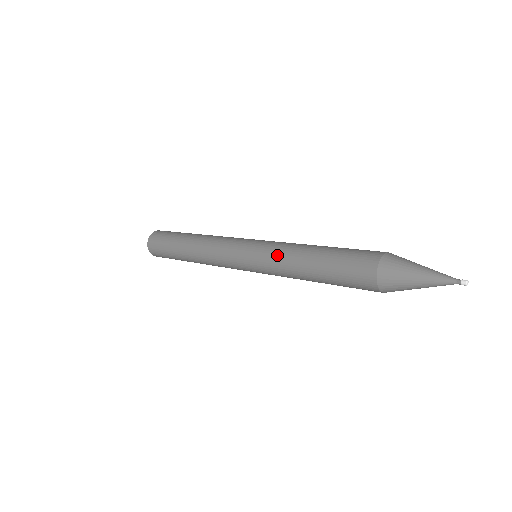
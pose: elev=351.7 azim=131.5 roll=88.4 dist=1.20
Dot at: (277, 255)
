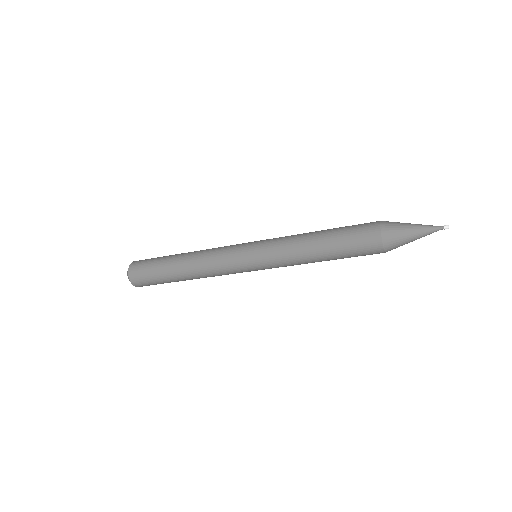
Dot at: occluded
